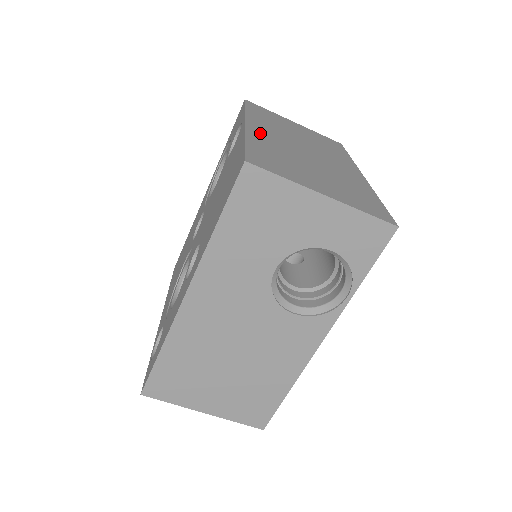
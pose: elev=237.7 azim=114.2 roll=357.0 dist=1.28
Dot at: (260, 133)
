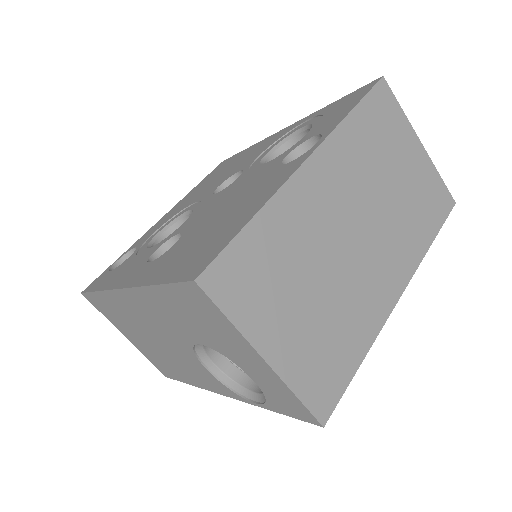
Dot at: (307, 191)
